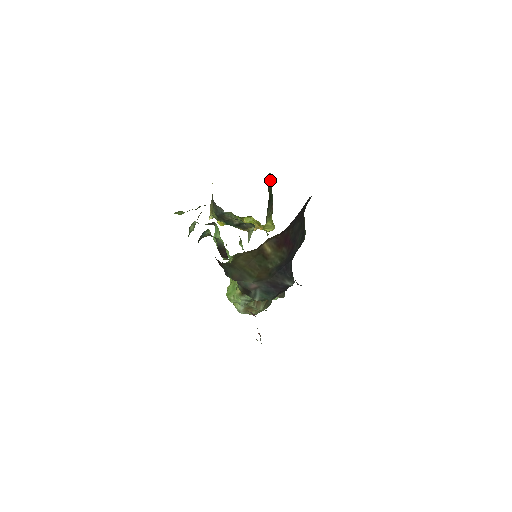
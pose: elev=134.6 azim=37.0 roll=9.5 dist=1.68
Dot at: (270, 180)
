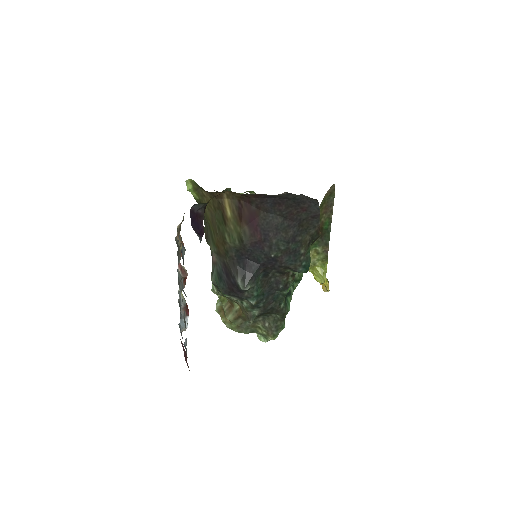
Dot at: (331, 208)
